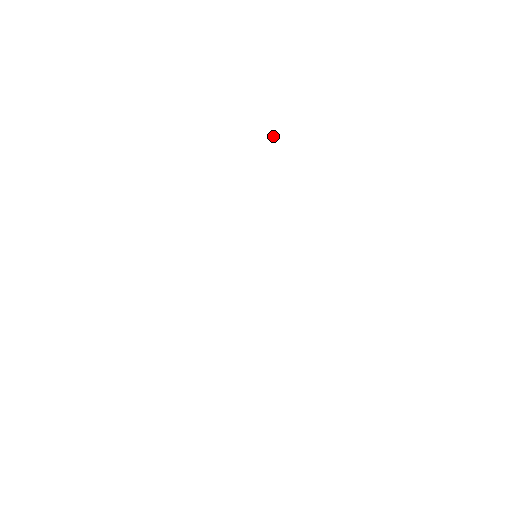
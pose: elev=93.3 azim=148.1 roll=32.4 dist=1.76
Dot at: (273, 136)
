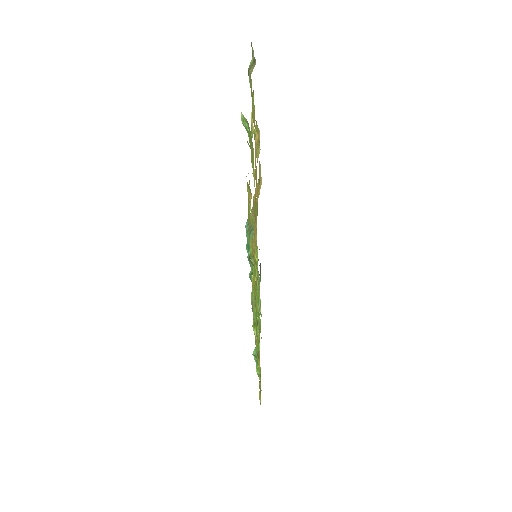
Dot at: occluded
